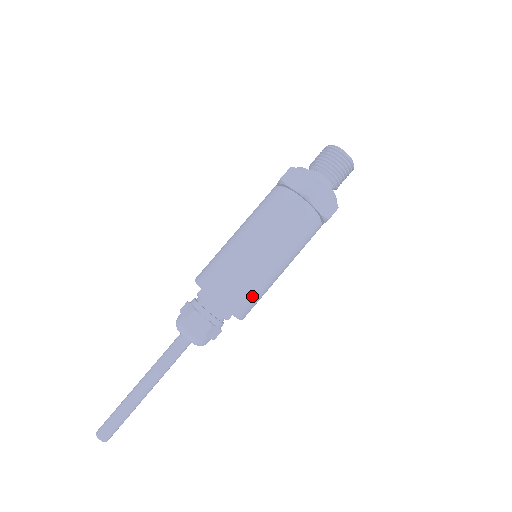
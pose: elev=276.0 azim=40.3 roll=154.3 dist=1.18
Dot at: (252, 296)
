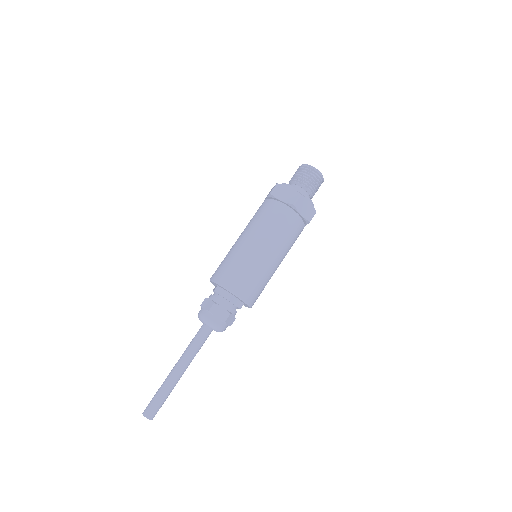
Dot at: (259, 287)
